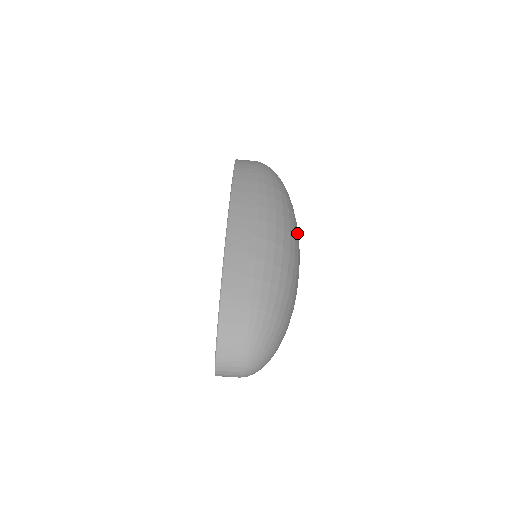
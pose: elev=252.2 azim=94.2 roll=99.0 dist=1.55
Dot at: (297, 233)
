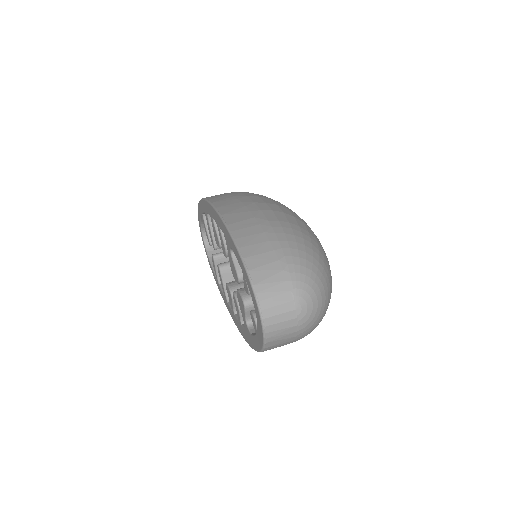
Dot at: occluded
